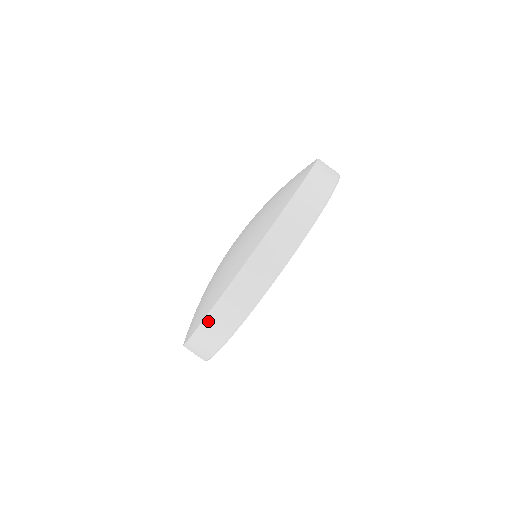
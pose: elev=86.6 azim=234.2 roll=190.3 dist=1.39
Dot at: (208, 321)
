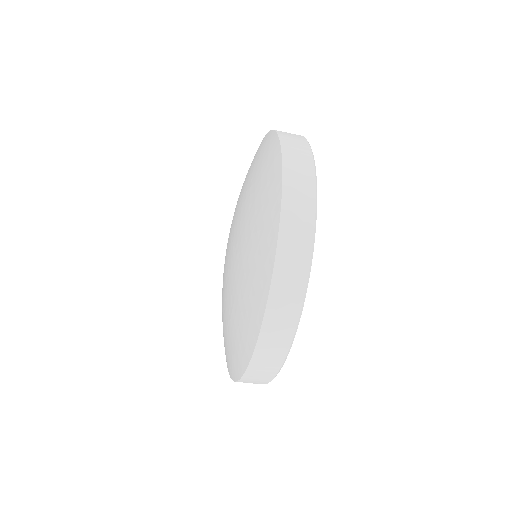
Dot at: occluded
